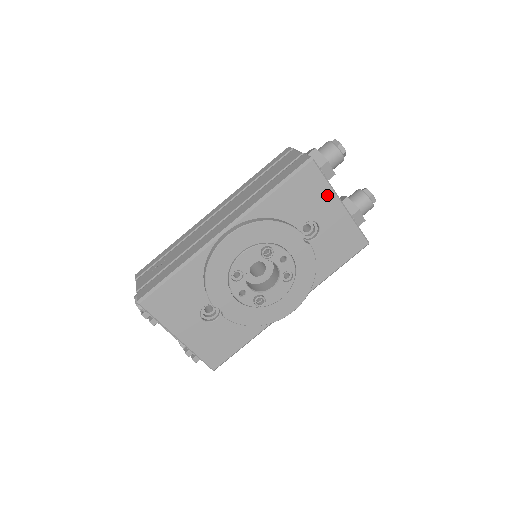
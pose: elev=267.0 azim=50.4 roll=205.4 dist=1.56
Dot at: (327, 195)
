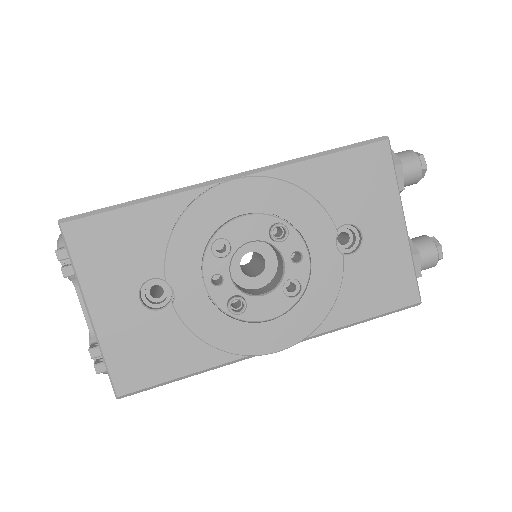
Dot at: (389, 199)
